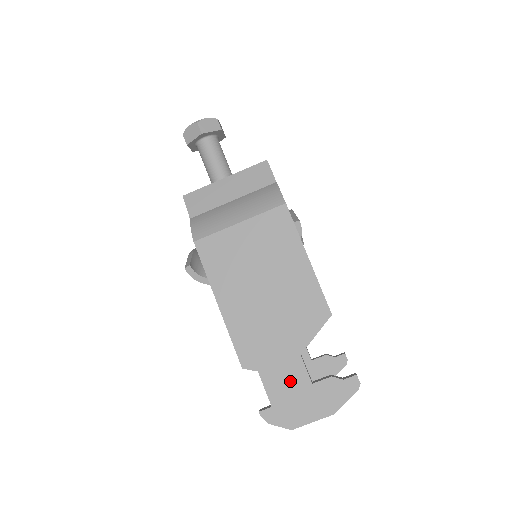
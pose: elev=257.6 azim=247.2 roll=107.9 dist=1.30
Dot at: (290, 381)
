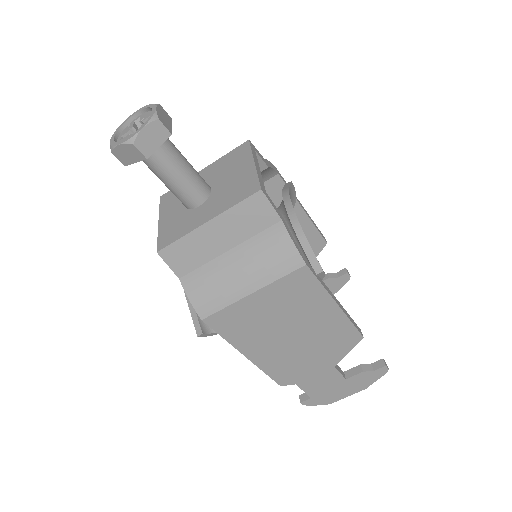
Dot at: (326, 382)
